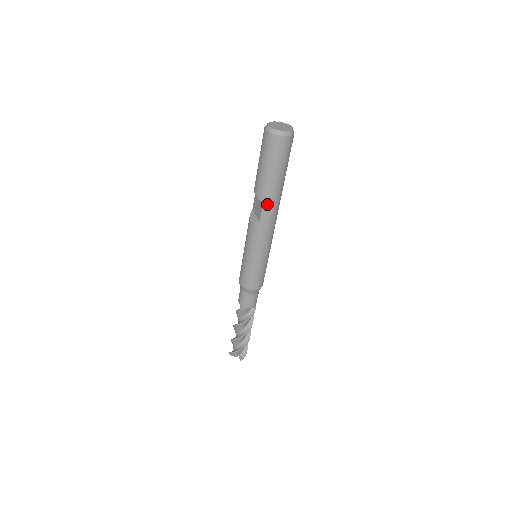
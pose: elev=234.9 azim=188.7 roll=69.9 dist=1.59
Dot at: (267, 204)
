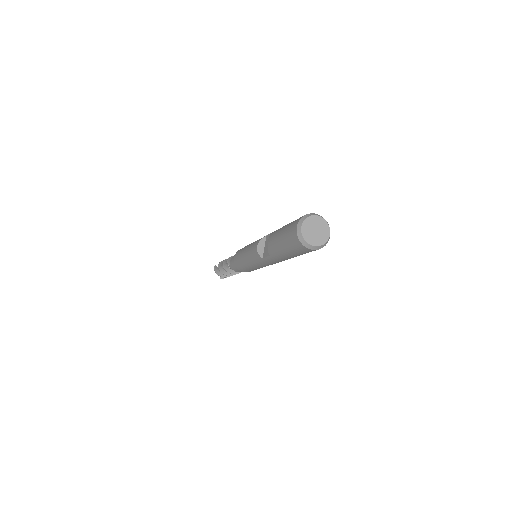
Dot at: (273, 258)
